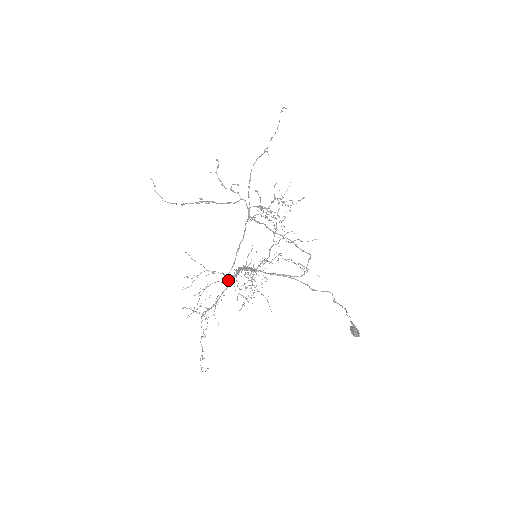
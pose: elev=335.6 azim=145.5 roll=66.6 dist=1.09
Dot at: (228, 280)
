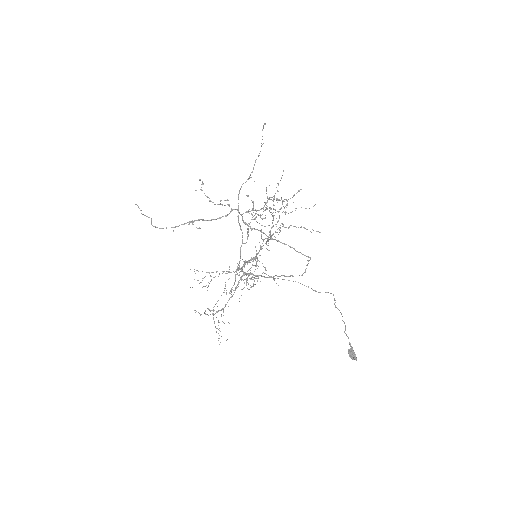
Dot at: occluded
